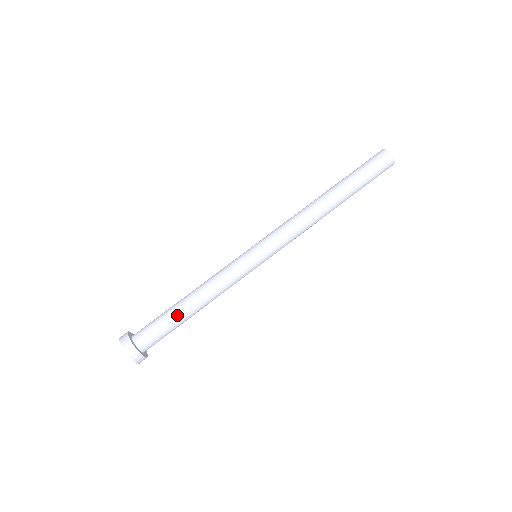
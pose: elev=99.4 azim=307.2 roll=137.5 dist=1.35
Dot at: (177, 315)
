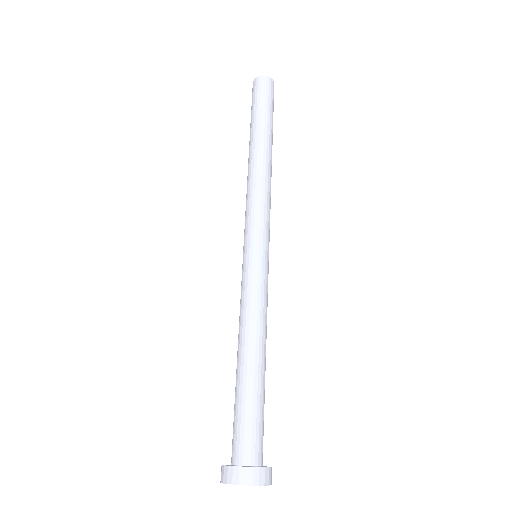
Dot at: (249, 385)
